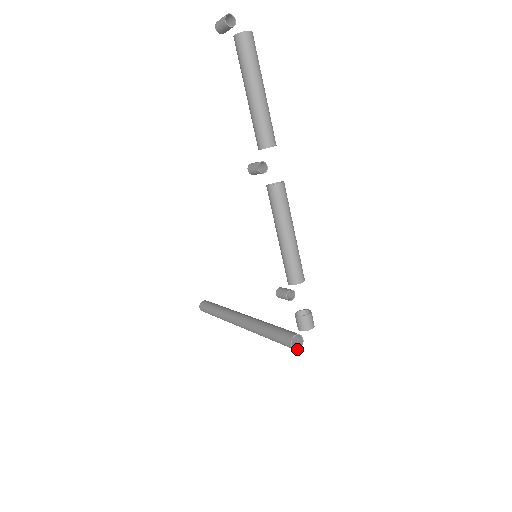
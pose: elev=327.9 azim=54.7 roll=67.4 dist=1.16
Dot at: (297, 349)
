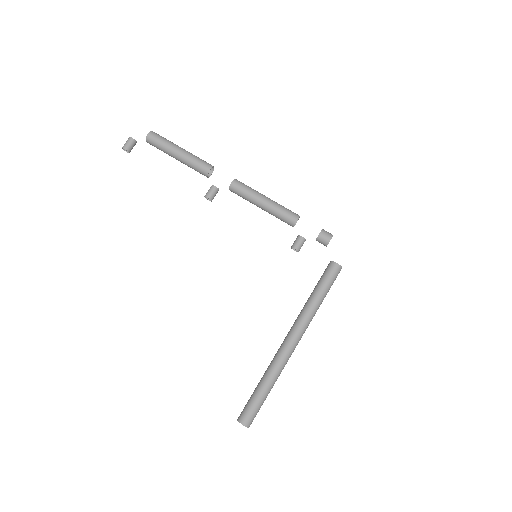
Dot at: occluded
